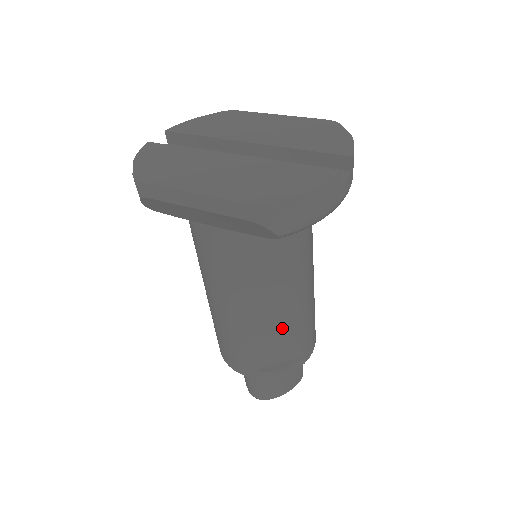
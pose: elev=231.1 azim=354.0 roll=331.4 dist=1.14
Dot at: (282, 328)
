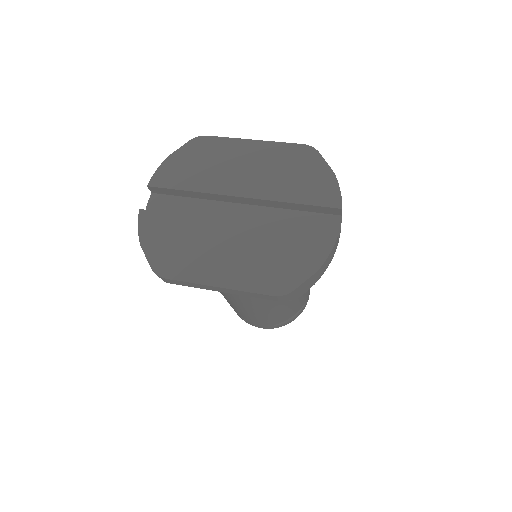
Dot at: (291, 305)
